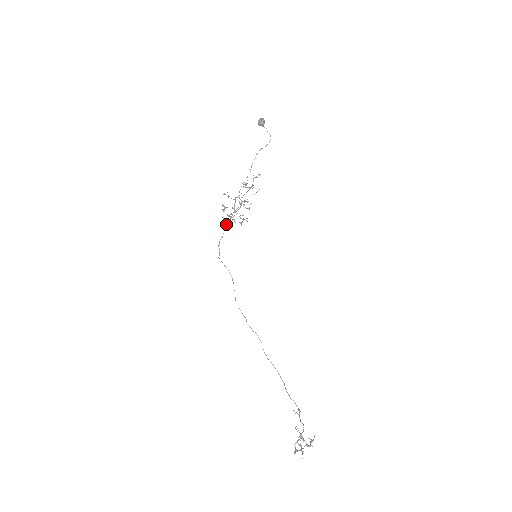
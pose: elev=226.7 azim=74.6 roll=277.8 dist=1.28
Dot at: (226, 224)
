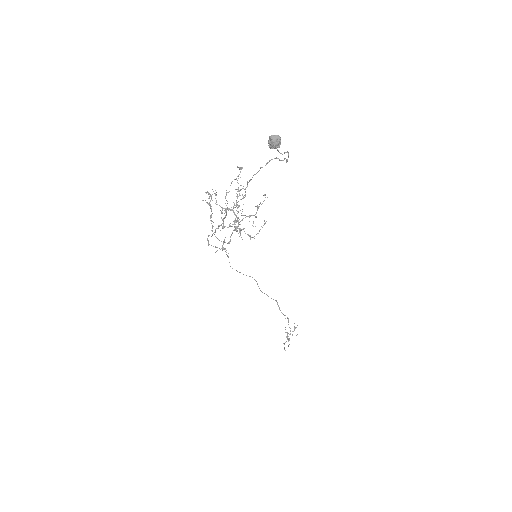
Dot at: occluded
